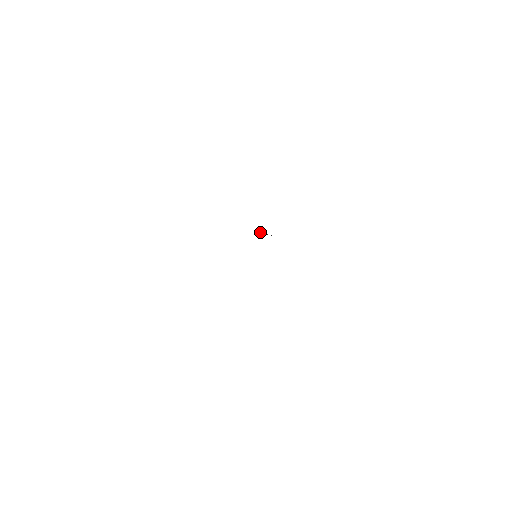
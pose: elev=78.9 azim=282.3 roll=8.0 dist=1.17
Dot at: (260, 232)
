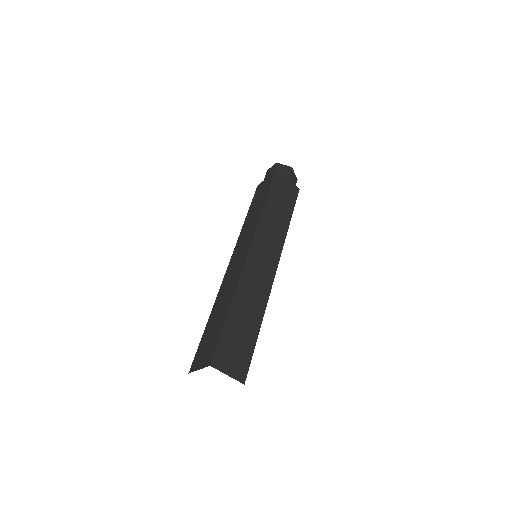
Dot at: (291, 179)
